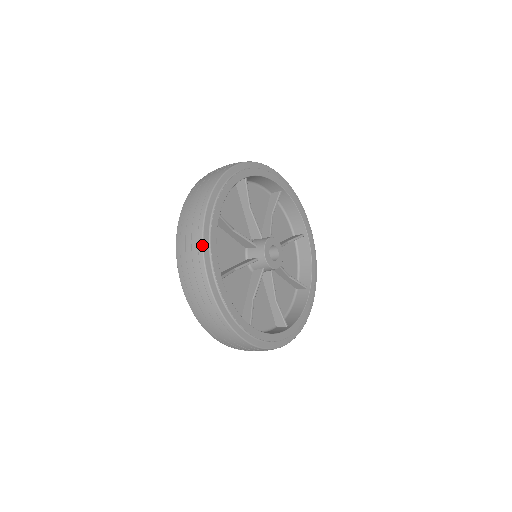
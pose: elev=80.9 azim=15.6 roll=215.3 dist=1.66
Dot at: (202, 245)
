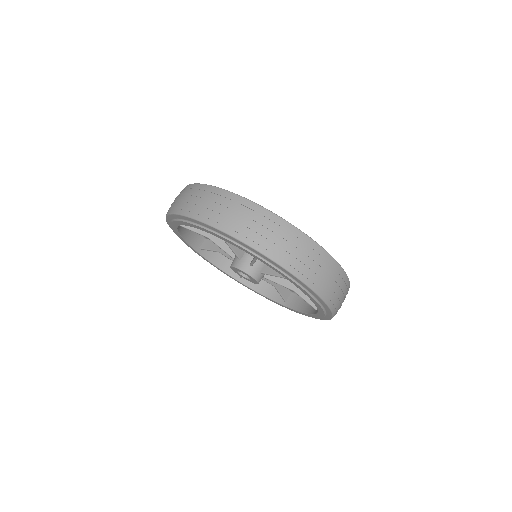
Dot at: (246, 199)
